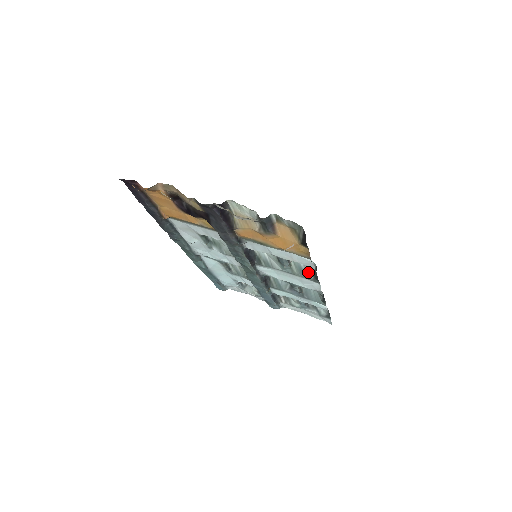
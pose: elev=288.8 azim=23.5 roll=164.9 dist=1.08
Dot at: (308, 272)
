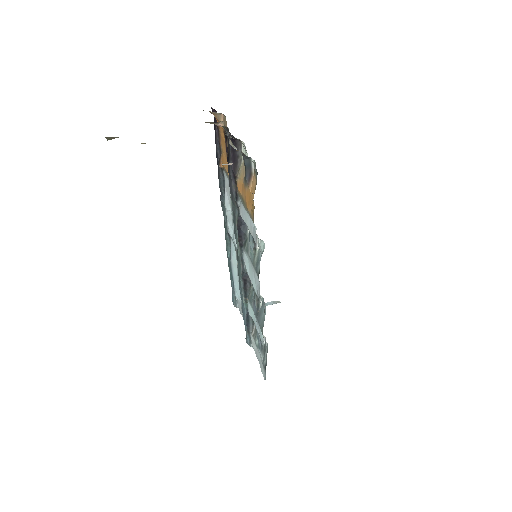
Dot at: occluded
